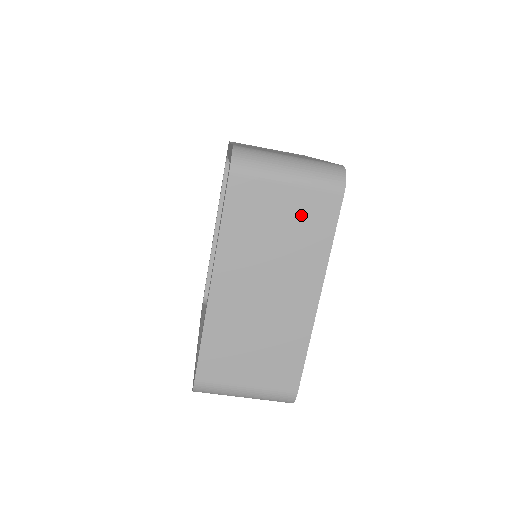
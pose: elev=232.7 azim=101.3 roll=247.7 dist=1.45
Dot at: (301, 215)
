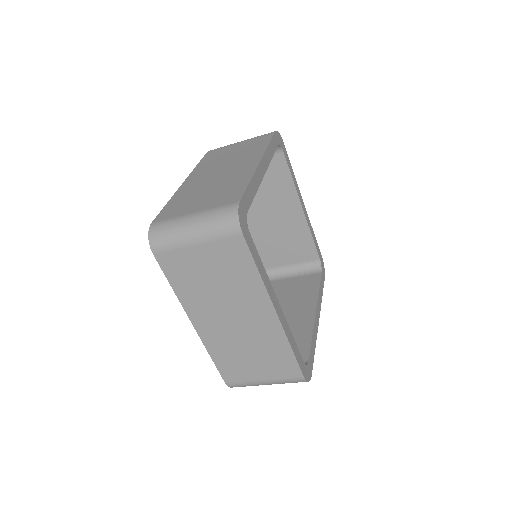
Dot at: (221, 261)
